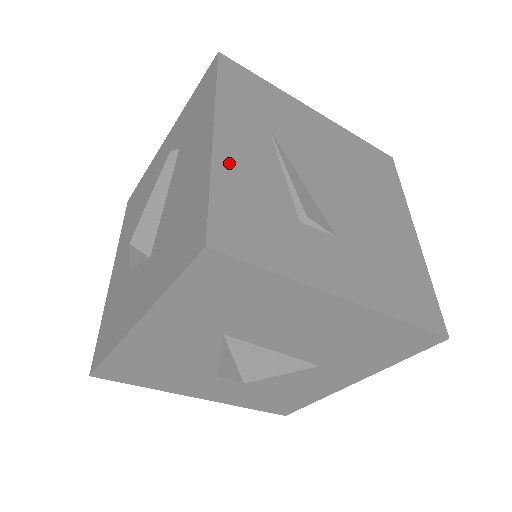
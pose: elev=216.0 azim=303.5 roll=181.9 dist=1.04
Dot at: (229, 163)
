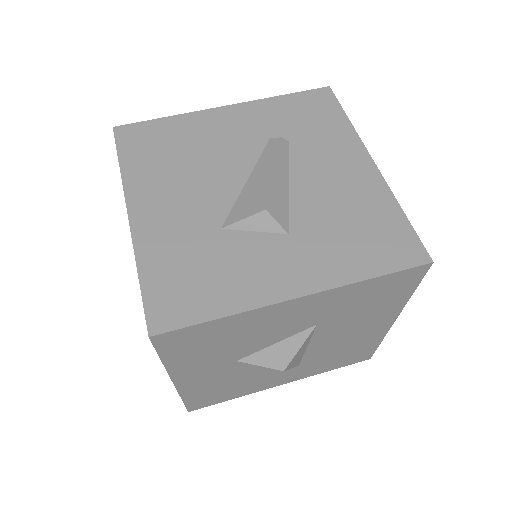
Dot at: occluded
